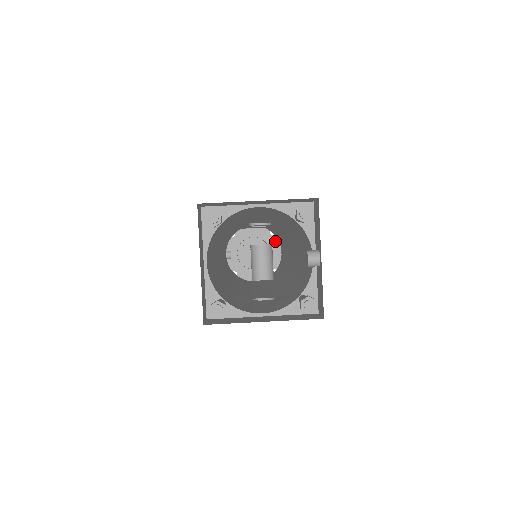
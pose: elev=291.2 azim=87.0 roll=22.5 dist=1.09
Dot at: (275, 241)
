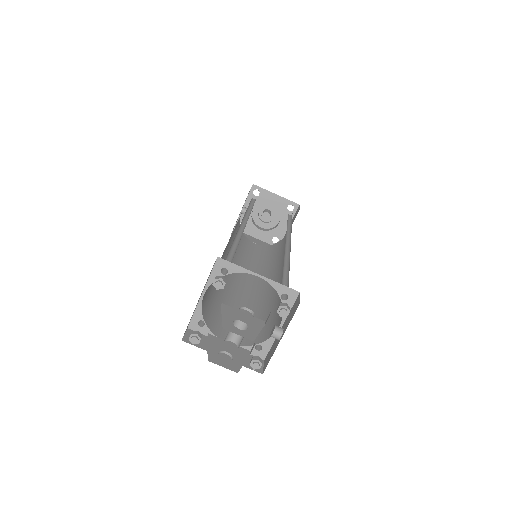
Dot at: occluded
